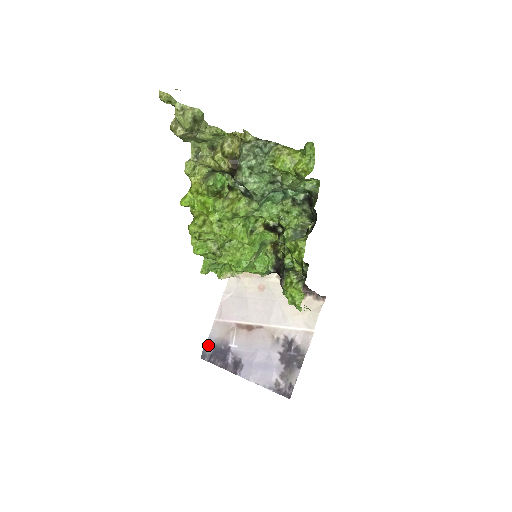
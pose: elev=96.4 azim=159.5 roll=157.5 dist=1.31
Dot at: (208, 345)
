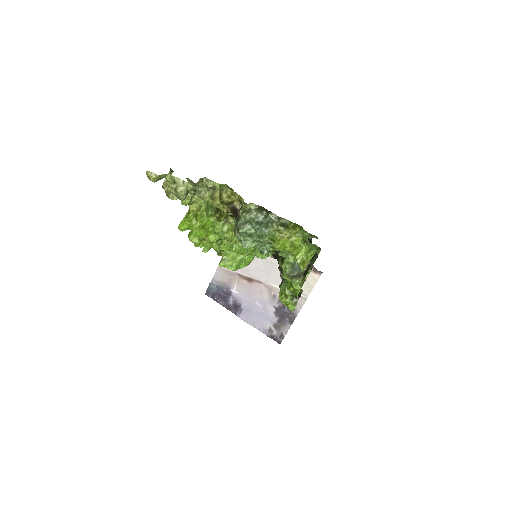
Dot at: (212, 285)
